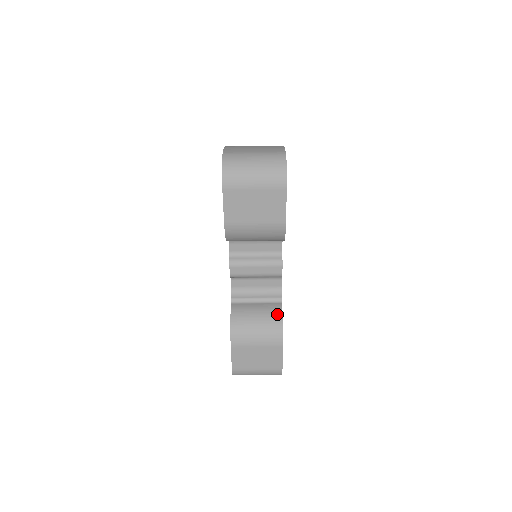
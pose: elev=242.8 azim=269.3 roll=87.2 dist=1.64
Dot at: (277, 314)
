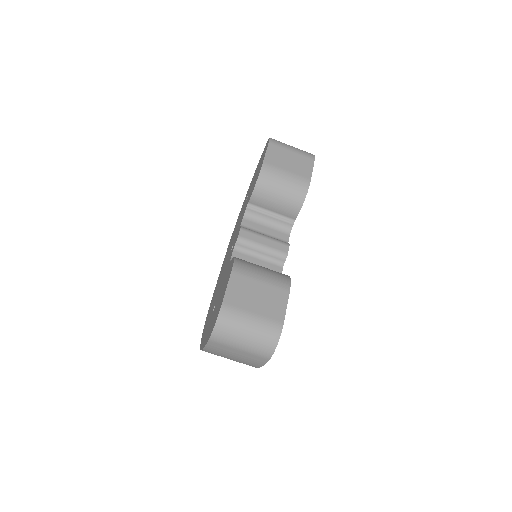
Dot at: occluded
